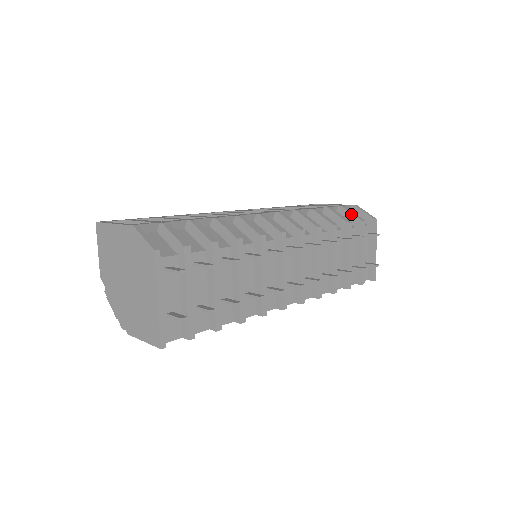
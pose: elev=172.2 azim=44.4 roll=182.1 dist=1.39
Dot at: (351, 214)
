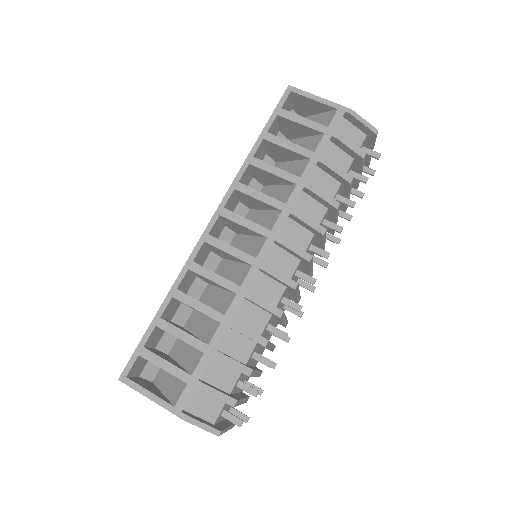
Dot at: (349, 149)
